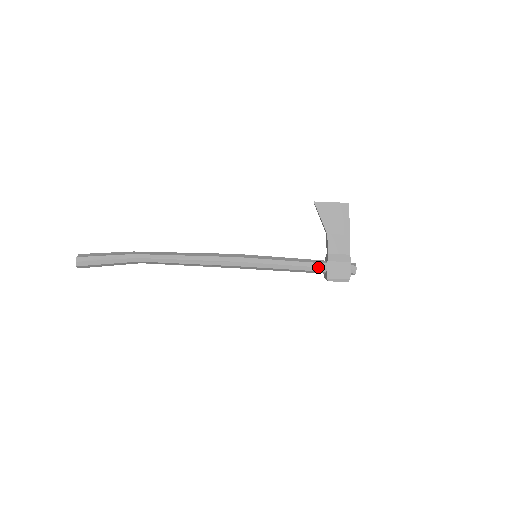
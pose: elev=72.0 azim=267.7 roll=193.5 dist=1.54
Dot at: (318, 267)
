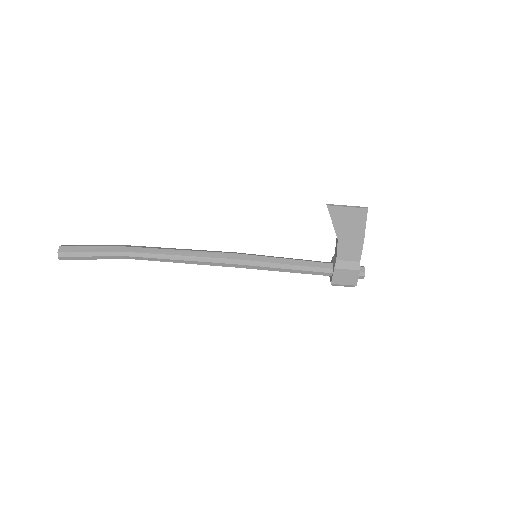
Dot at: (323, 272)
